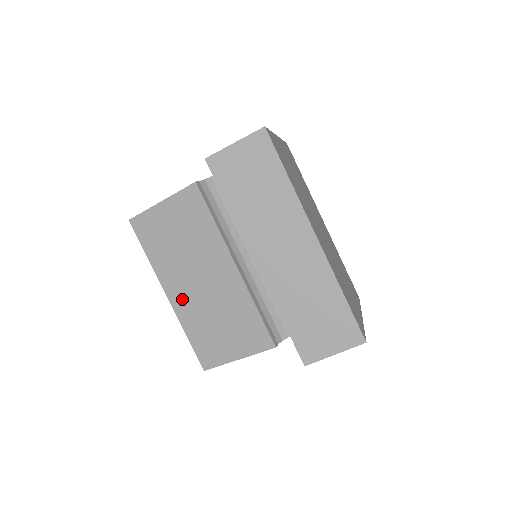
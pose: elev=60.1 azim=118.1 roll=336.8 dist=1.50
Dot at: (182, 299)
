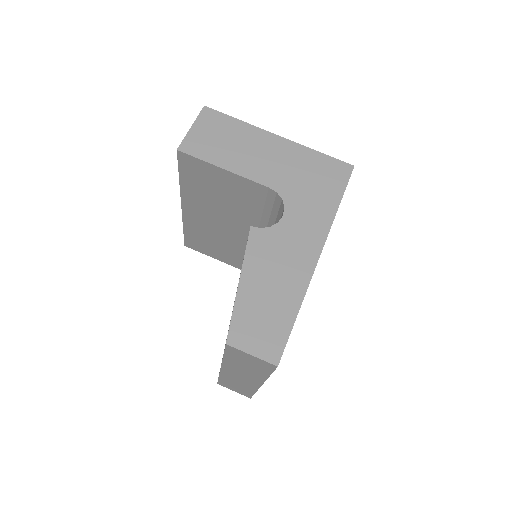
Dot at: occluded
